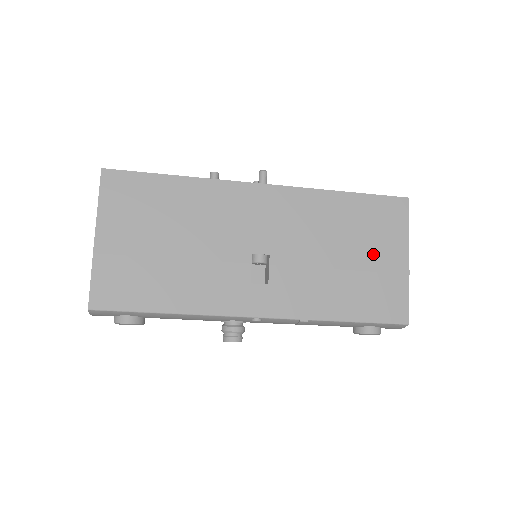
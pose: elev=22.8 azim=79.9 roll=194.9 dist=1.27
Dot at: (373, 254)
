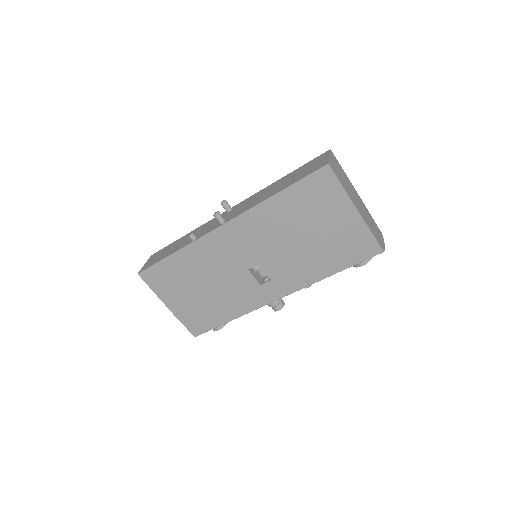
Dot at: (326, 223)
